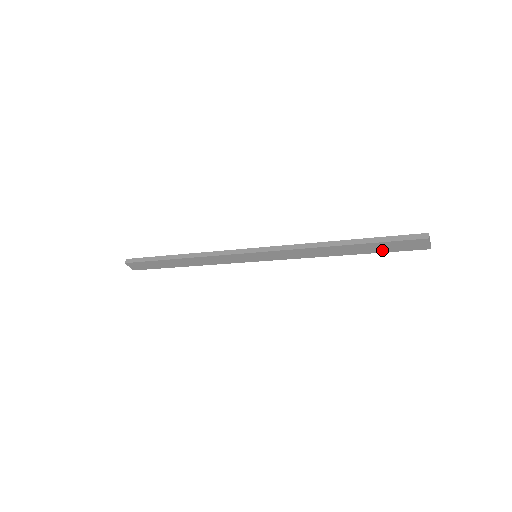
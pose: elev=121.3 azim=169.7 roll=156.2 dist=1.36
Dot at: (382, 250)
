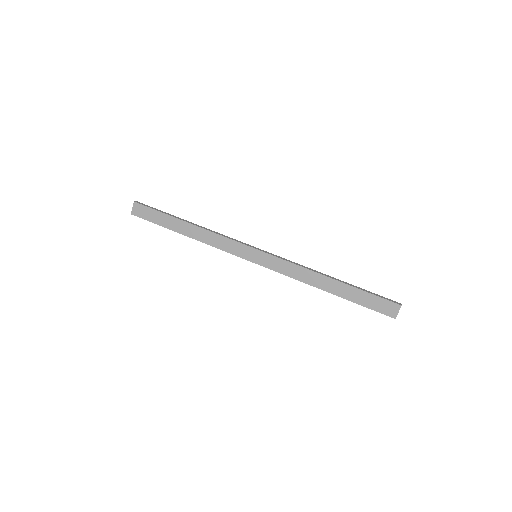
Dot at: (360, 301)
